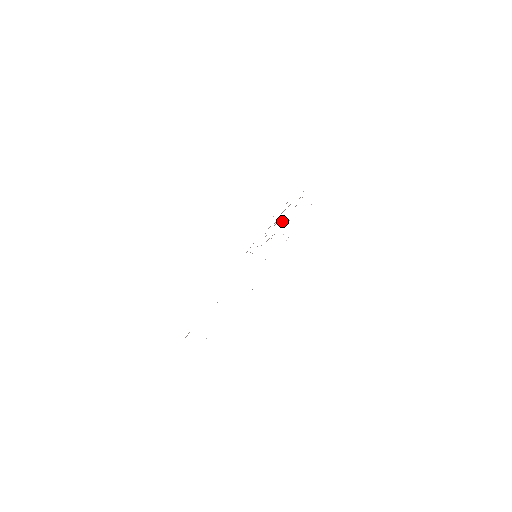
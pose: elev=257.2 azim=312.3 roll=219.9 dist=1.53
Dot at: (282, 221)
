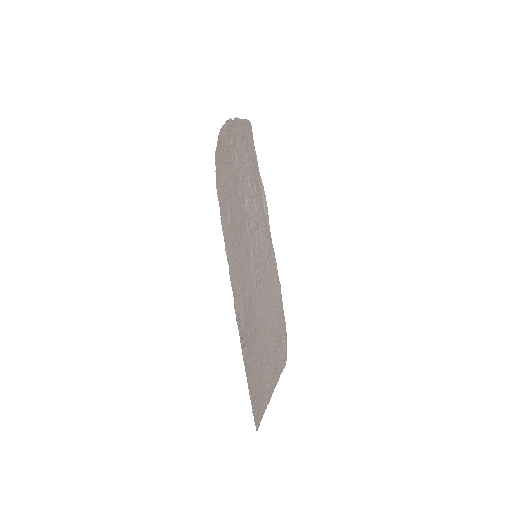
Dot at: (245, 195)
